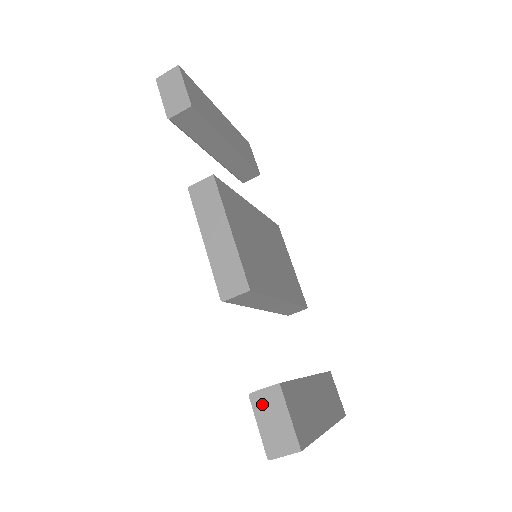
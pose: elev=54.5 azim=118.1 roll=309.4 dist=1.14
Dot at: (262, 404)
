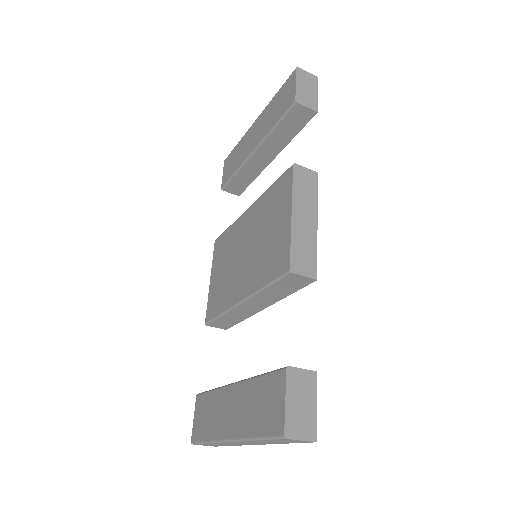
Dot at: (296, 382)
